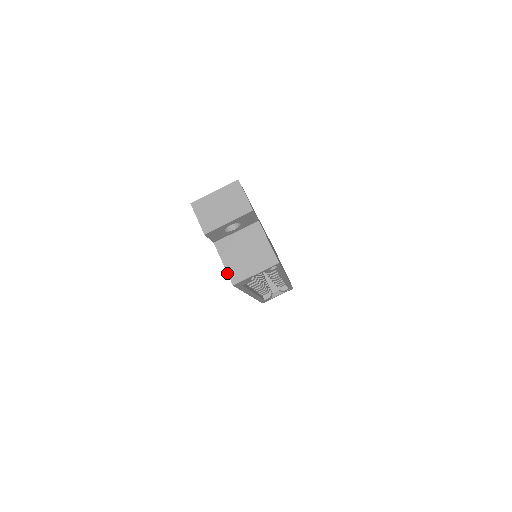
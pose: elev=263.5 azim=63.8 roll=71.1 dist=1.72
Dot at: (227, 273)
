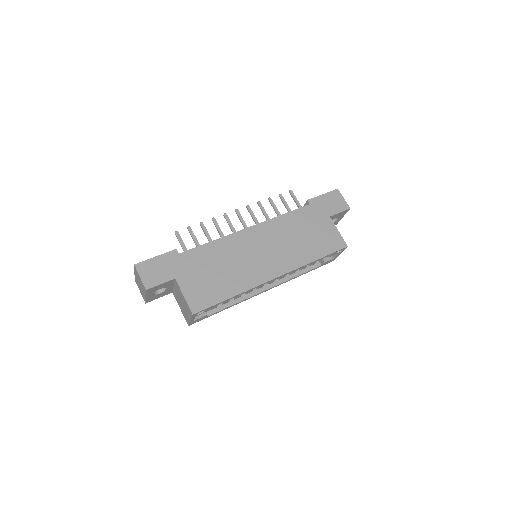
Dot at: (184, 316)
